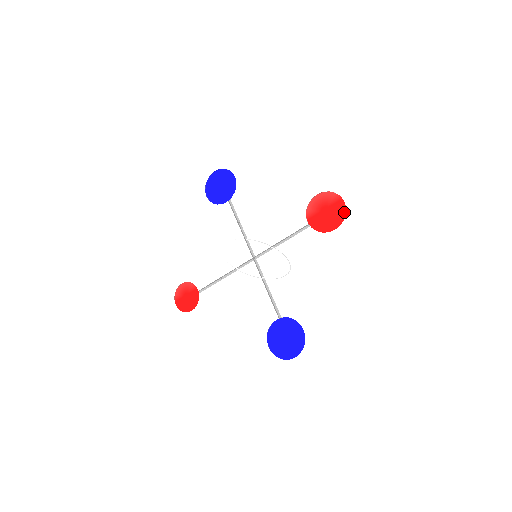
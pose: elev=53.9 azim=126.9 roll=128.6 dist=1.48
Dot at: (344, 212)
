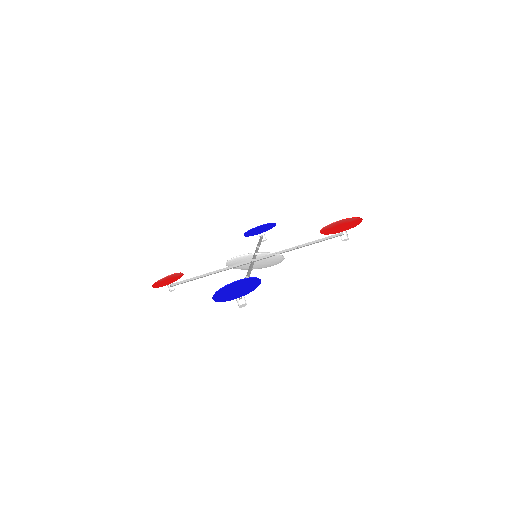
Dot at: (358, 223)
